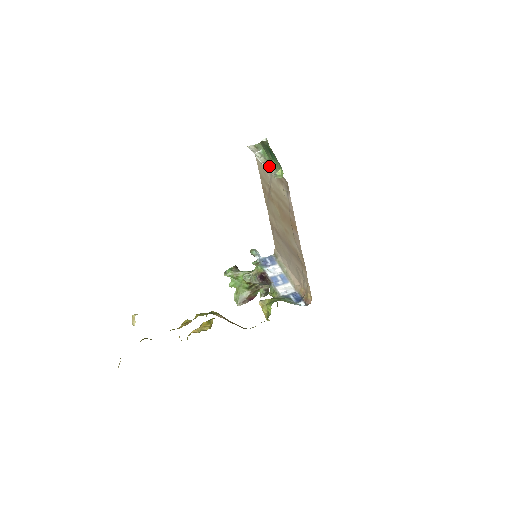
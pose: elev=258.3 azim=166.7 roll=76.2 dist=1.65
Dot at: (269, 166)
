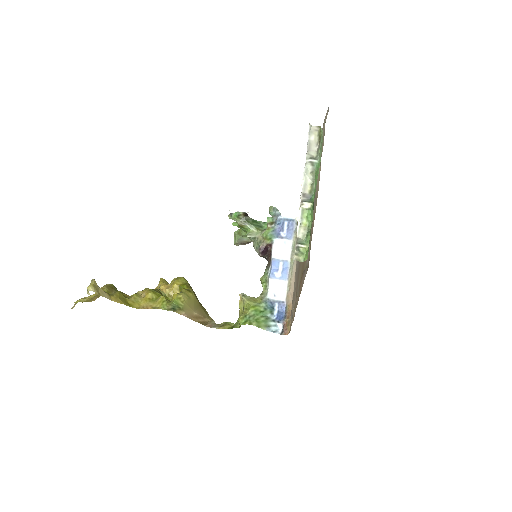
Dot at: (305, 214)
